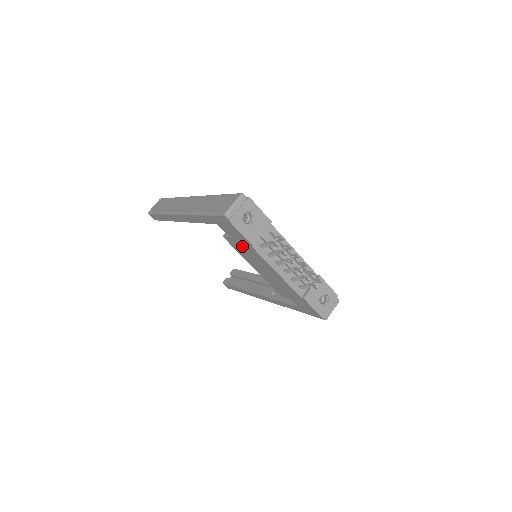
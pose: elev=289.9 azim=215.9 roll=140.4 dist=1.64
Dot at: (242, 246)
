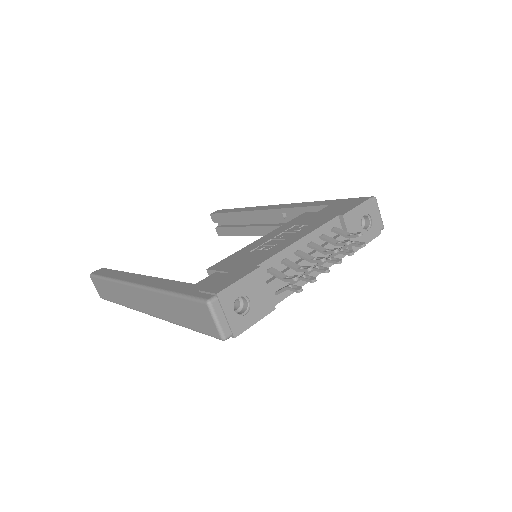
Dot at: occluded
